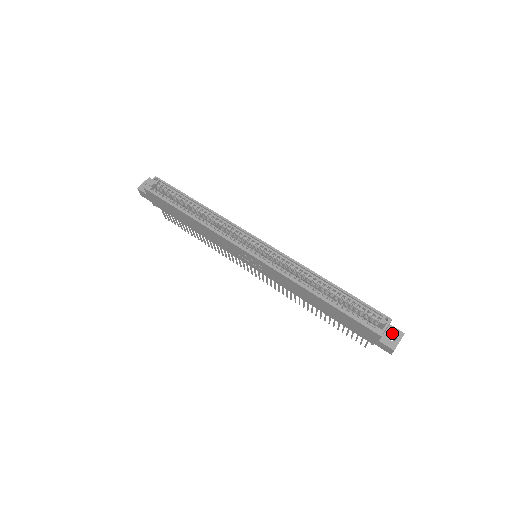
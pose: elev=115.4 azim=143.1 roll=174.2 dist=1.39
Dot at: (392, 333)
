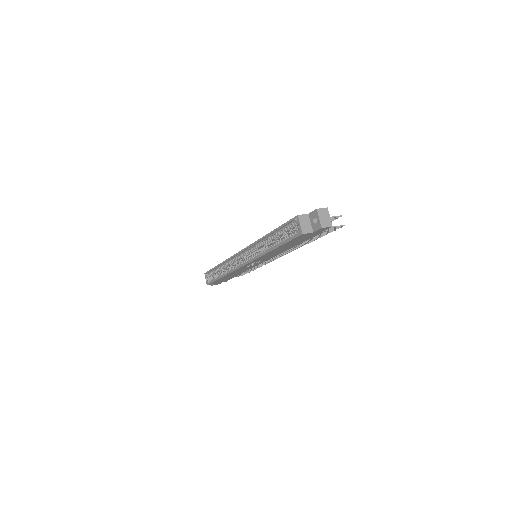
Dot at: (313, 218)
